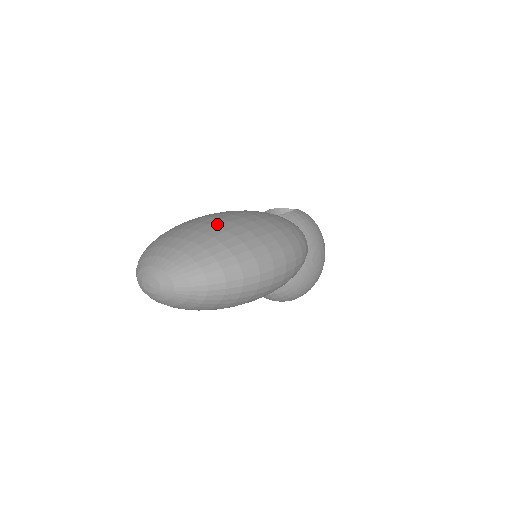
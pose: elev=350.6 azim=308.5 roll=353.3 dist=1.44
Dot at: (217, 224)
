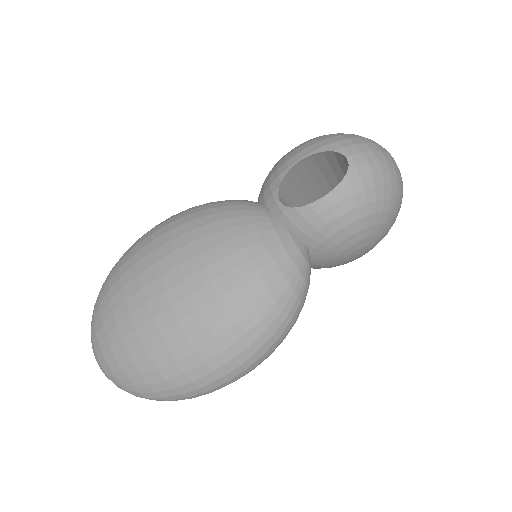
Dot at: (143, 336)
